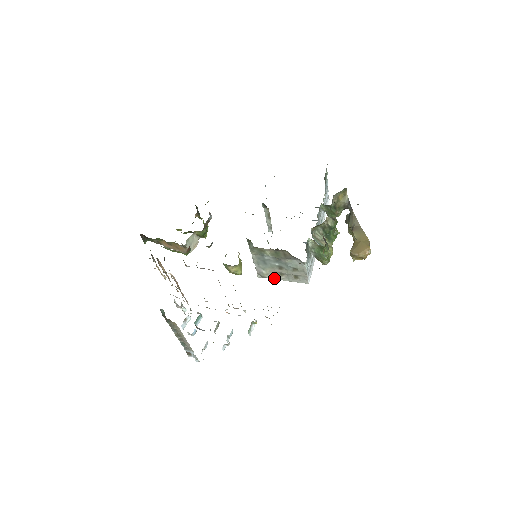
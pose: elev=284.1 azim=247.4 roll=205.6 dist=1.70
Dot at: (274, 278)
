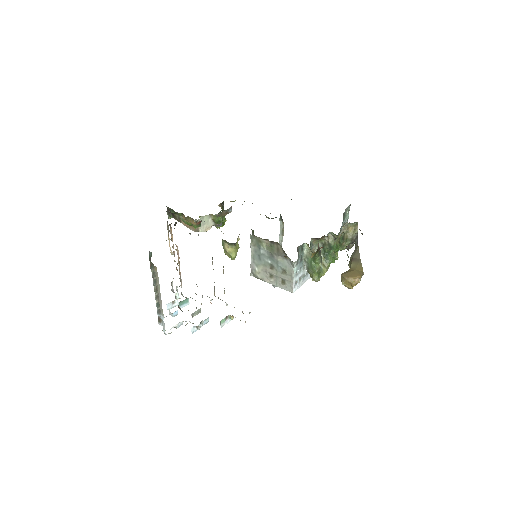
Dot at: (264, 279)
